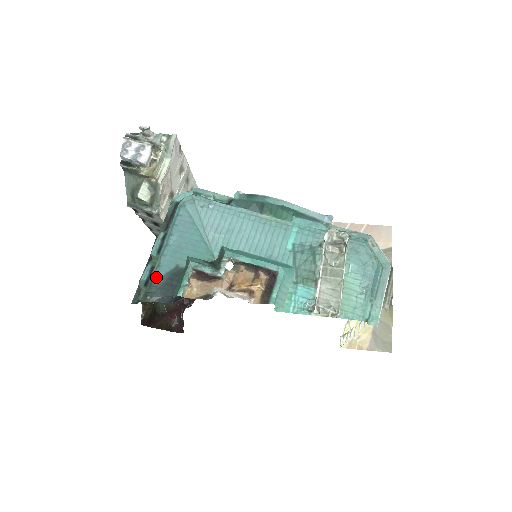
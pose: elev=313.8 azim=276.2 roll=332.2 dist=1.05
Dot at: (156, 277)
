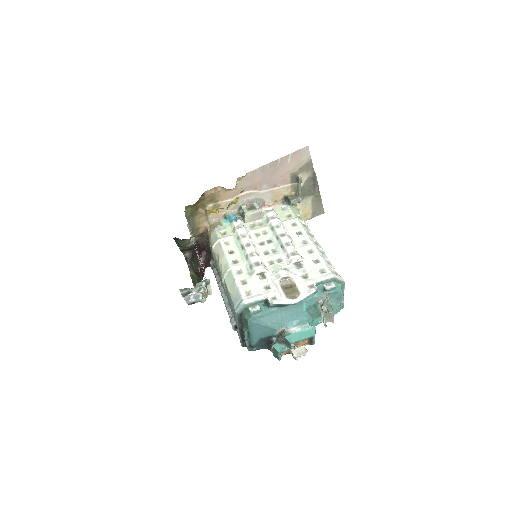
Dot at: (254, 344)
